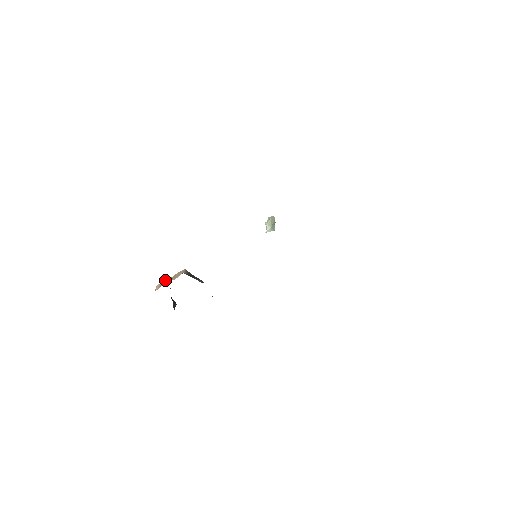
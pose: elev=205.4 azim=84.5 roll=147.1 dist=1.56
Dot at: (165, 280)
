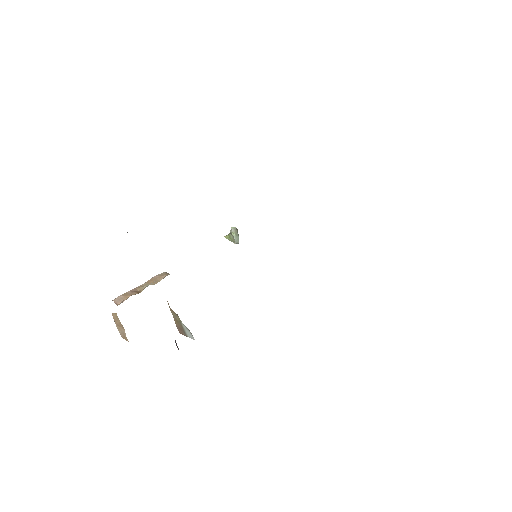
Dot at: occluded
